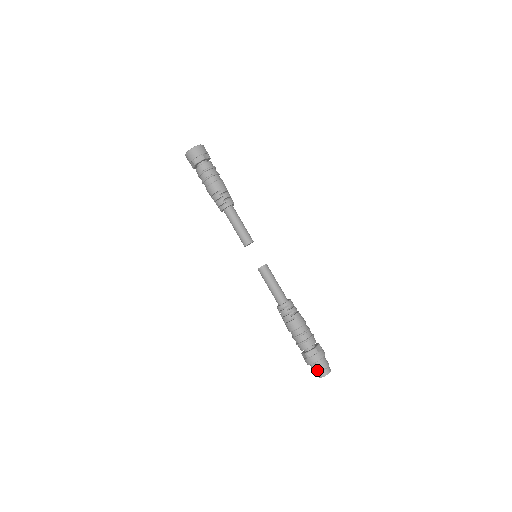
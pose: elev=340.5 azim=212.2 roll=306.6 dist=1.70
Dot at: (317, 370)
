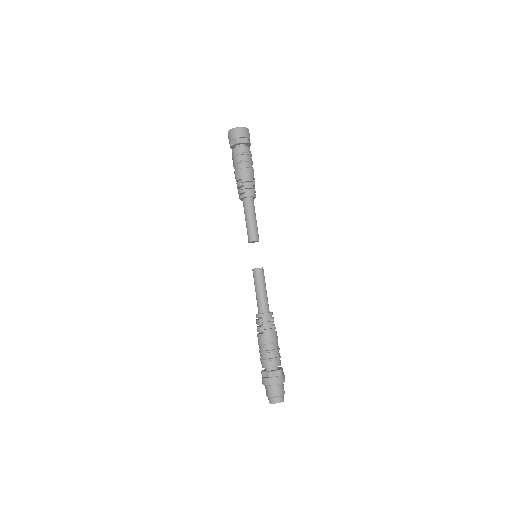
Dot at: (267, 393)
